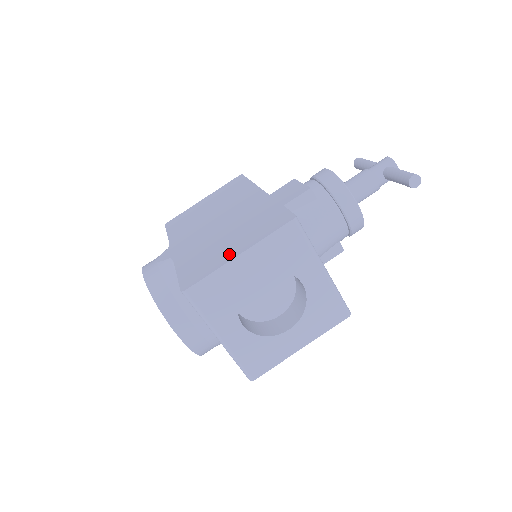
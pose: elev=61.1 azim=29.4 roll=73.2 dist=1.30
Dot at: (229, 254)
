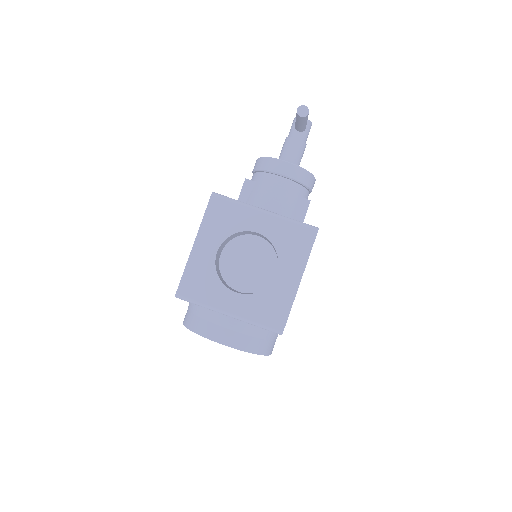
Dot at: occluded
